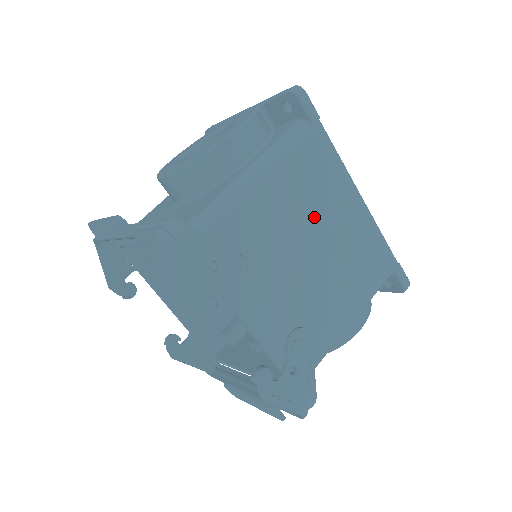
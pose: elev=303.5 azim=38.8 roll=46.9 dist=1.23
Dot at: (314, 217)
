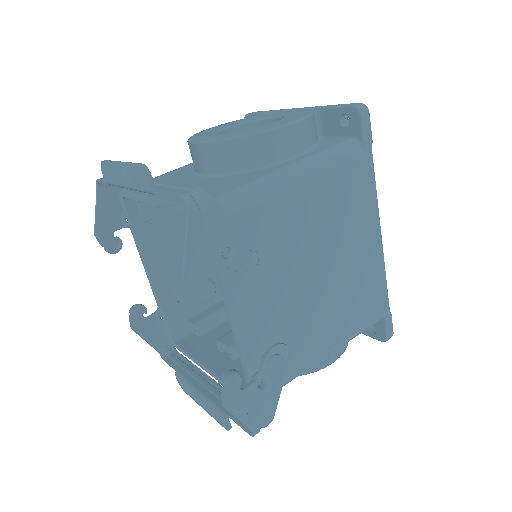
Dot at: (333, 238)
